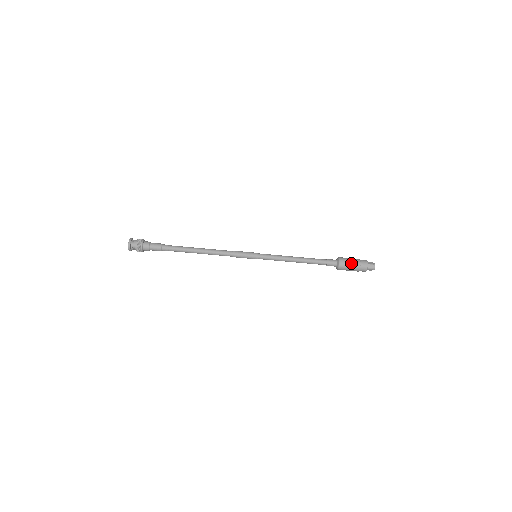
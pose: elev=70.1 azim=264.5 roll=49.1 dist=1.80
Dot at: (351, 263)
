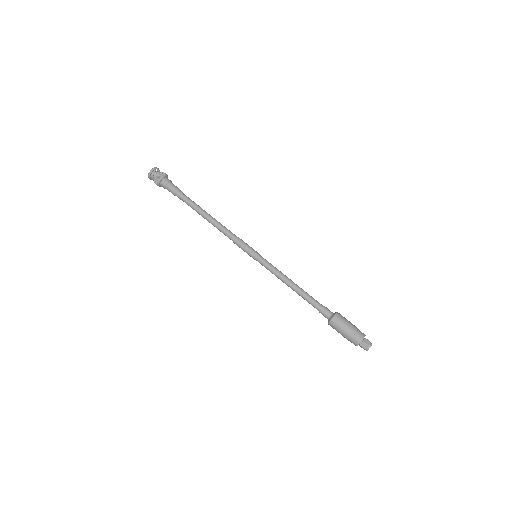
Dot at: (348, 322)
